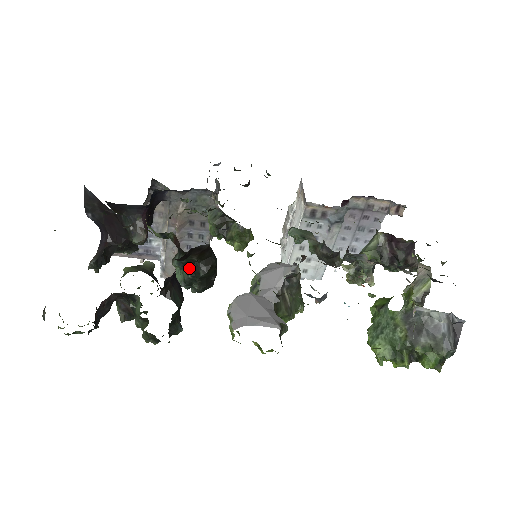
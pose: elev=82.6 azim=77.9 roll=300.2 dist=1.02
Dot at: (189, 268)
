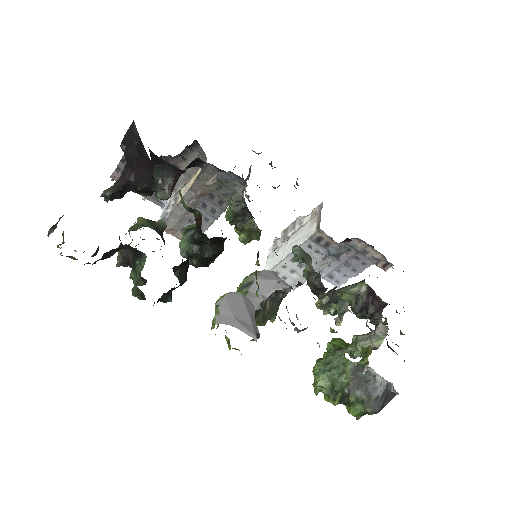
Dot at: (197, 245)
